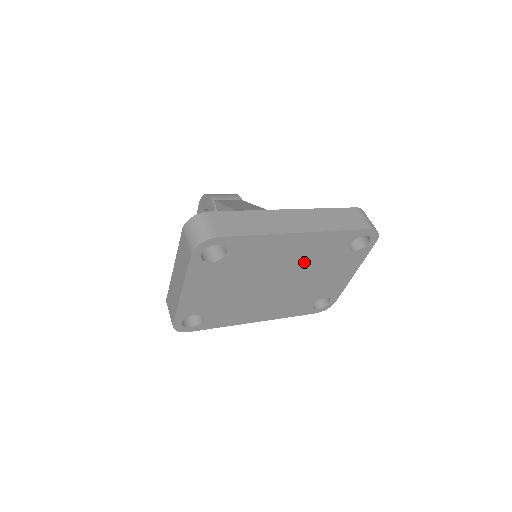
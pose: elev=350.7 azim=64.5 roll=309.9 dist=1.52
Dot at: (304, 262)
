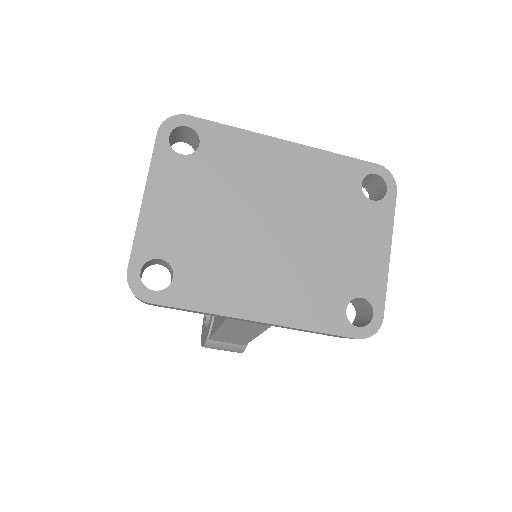
Dot at: (305, 199)
